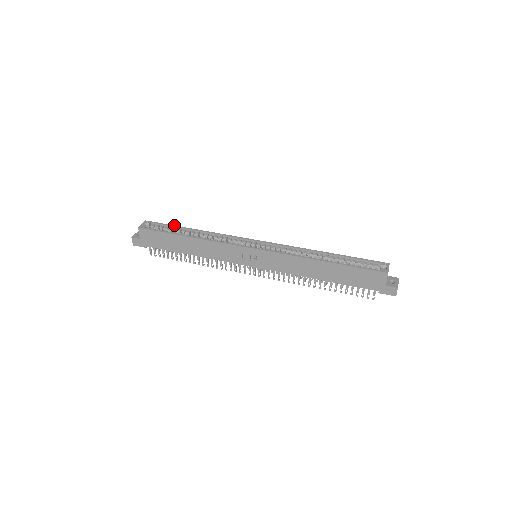
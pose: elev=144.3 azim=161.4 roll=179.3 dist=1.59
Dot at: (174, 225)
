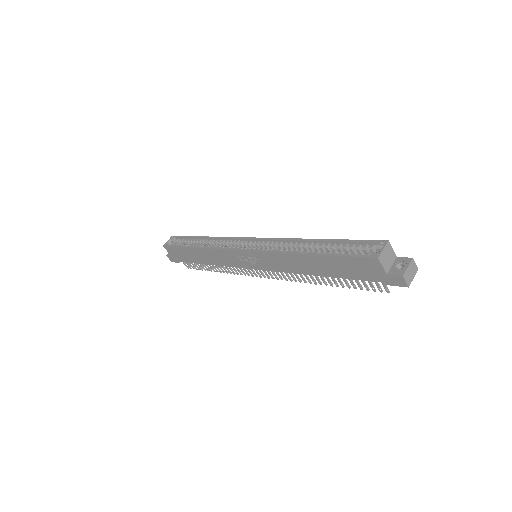
Dot at: (190, 236)
